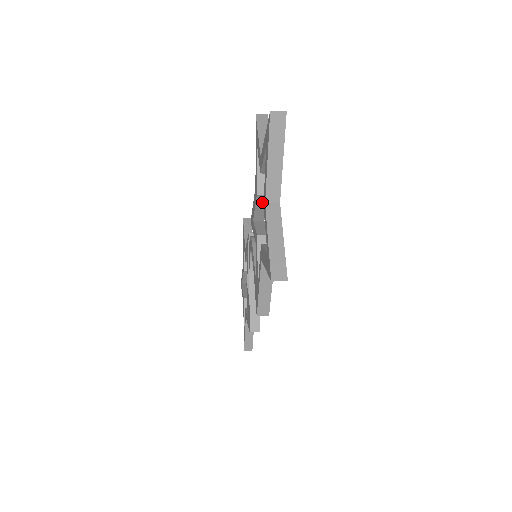
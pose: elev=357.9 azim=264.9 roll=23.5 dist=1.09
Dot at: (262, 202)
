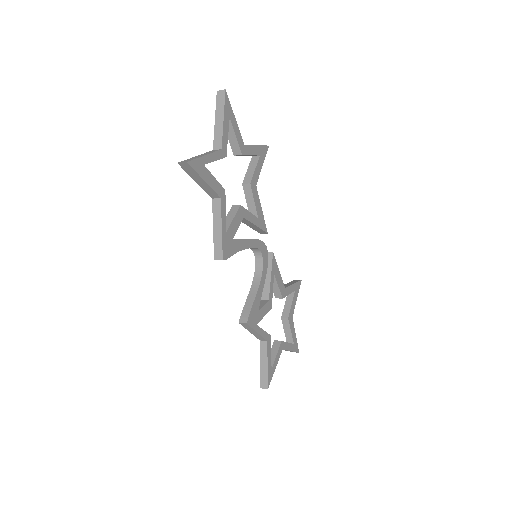
Dot at: (249, 193)
